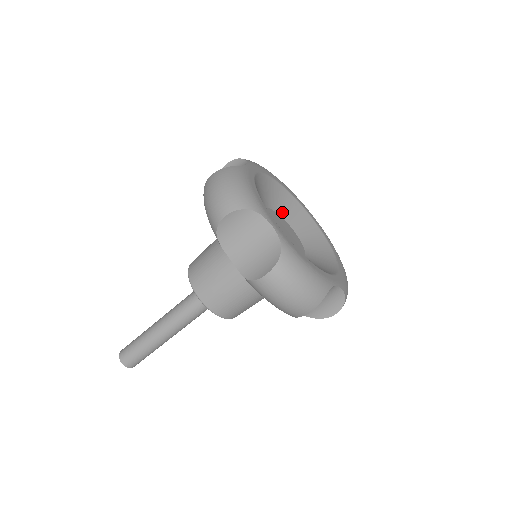
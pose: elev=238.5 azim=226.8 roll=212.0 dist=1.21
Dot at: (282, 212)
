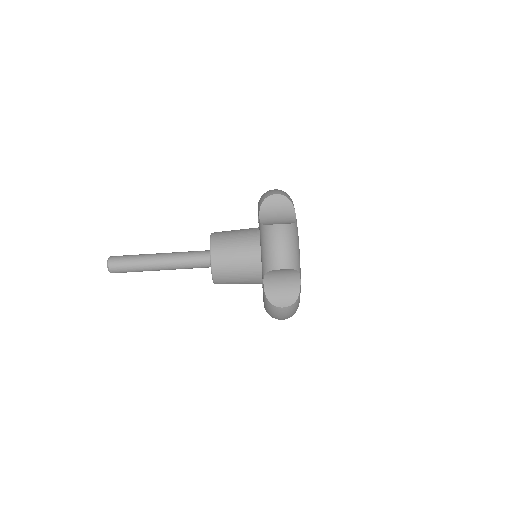
Dot at: occluded
